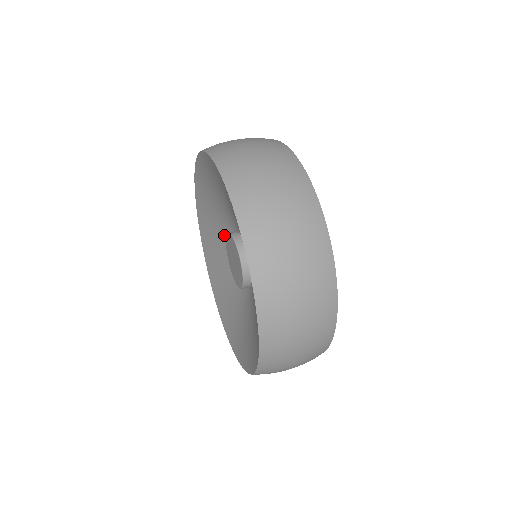
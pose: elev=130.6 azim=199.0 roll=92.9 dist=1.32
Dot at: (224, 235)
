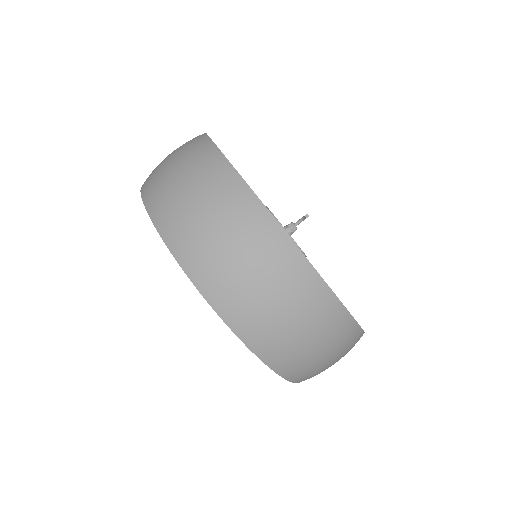
Dot at: occluded
